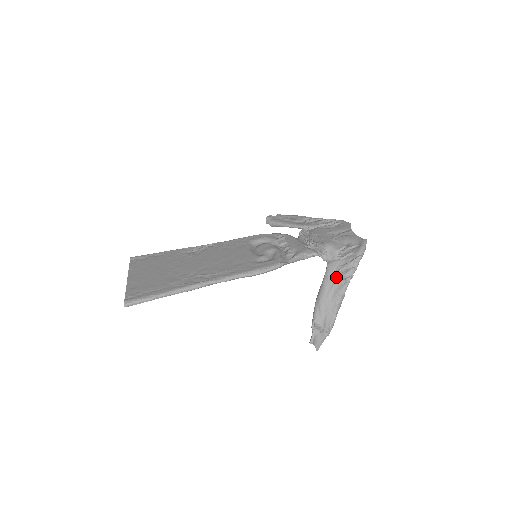
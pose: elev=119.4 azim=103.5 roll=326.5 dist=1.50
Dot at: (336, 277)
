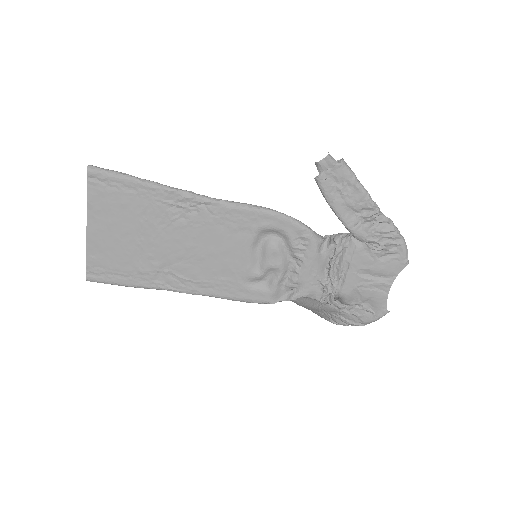
Dot at: (327, 314)
